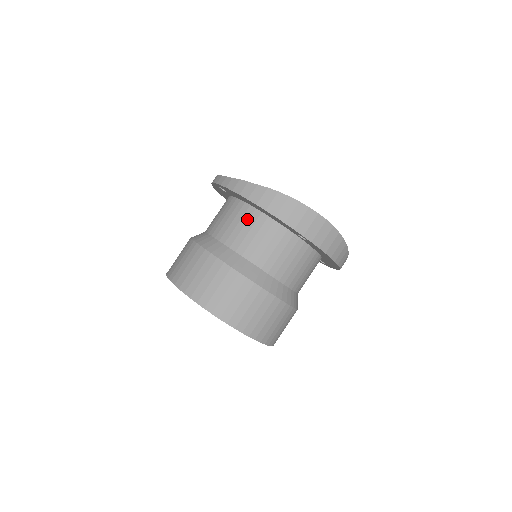
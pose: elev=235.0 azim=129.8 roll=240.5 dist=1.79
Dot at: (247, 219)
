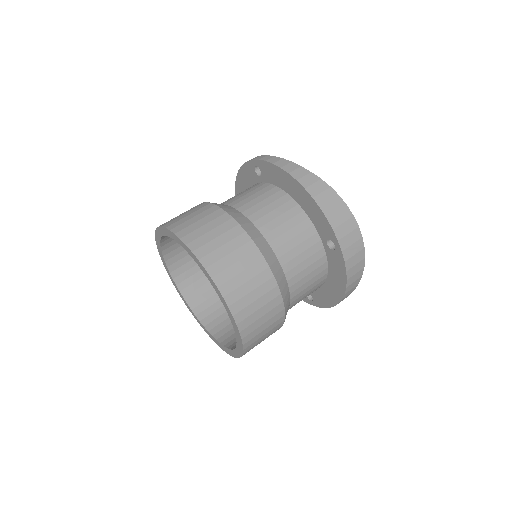
Dot at: (280, 204)
